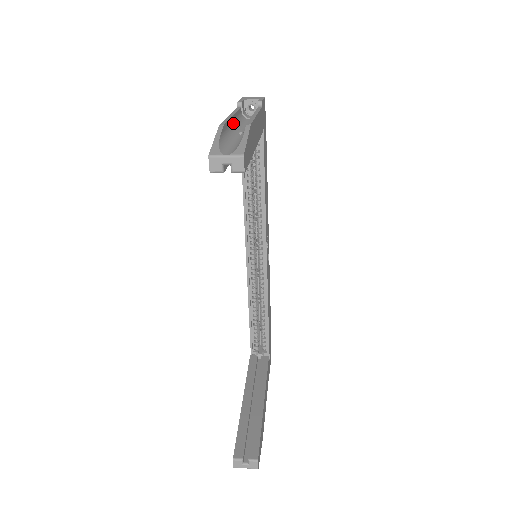
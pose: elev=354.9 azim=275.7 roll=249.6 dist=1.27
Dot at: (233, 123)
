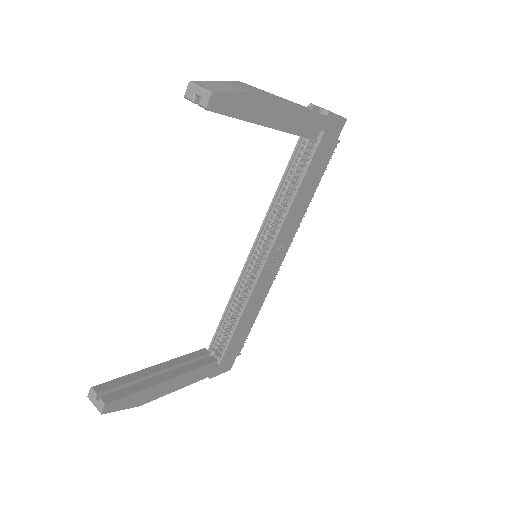
Dot at: occluded
